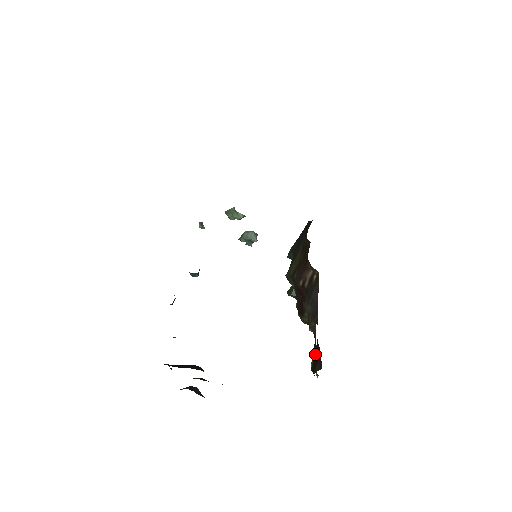
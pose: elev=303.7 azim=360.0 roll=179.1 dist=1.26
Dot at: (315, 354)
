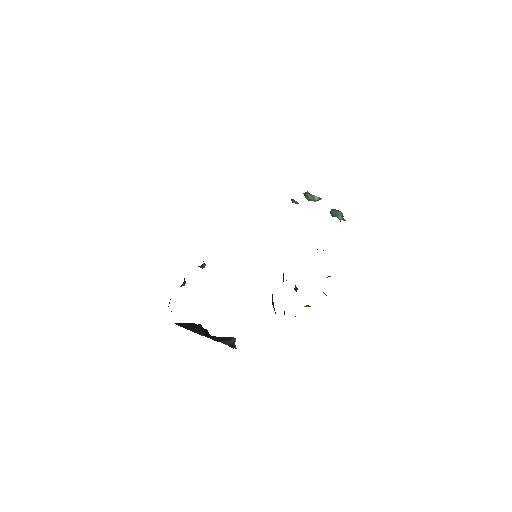
Dot at: occluded
